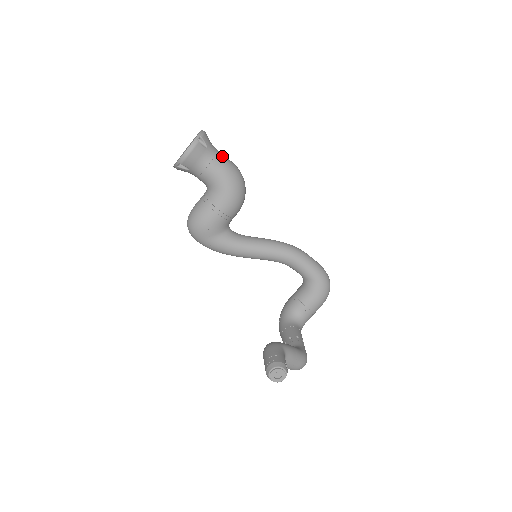
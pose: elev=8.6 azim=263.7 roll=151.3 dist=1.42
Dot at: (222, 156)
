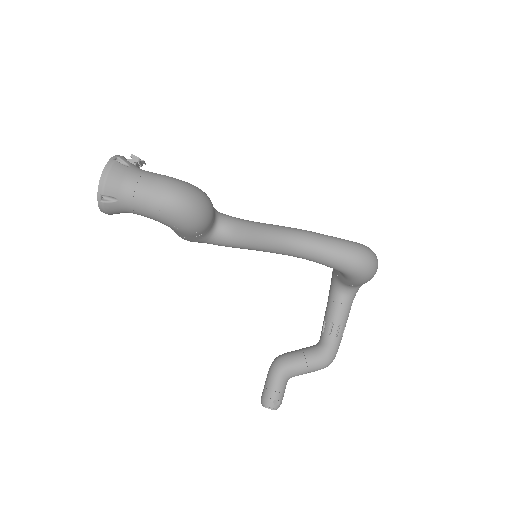
Dot at: (141, 196)
